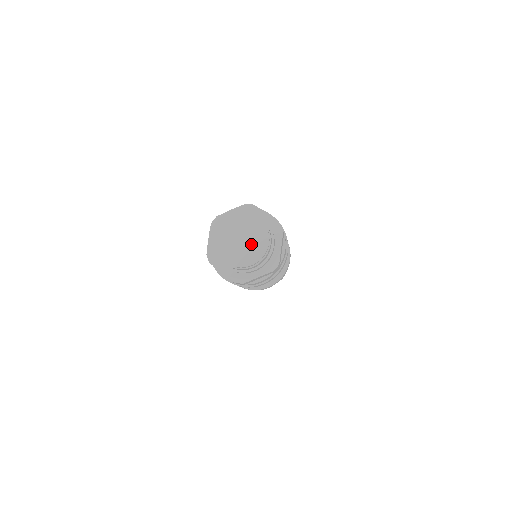
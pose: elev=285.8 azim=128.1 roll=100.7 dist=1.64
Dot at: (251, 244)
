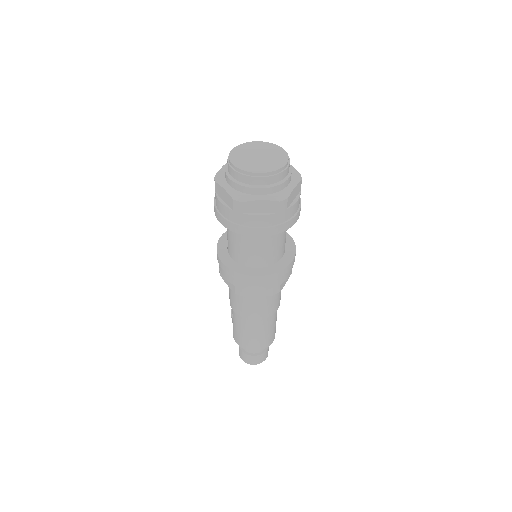
Dot at: (270, 155)
